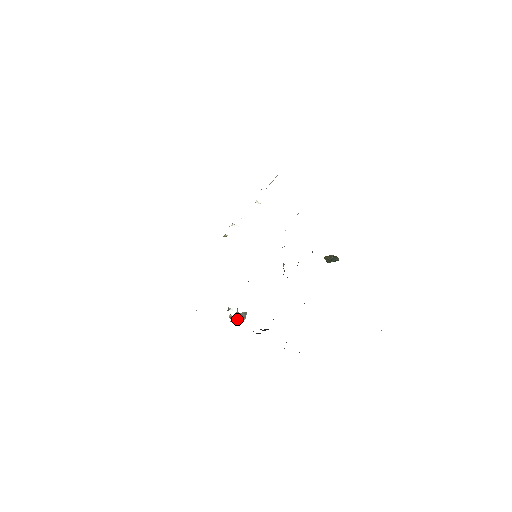
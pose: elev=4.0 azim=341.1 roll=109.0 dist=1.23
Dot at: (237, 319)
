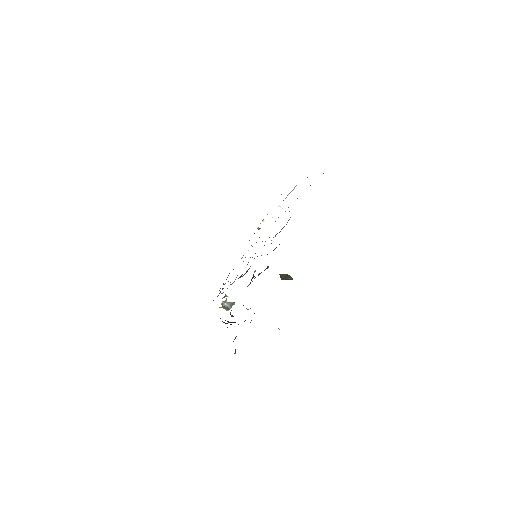
Dot at: (225, 307)
